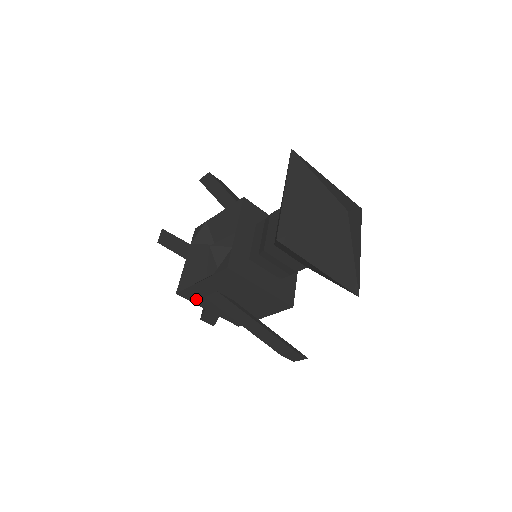
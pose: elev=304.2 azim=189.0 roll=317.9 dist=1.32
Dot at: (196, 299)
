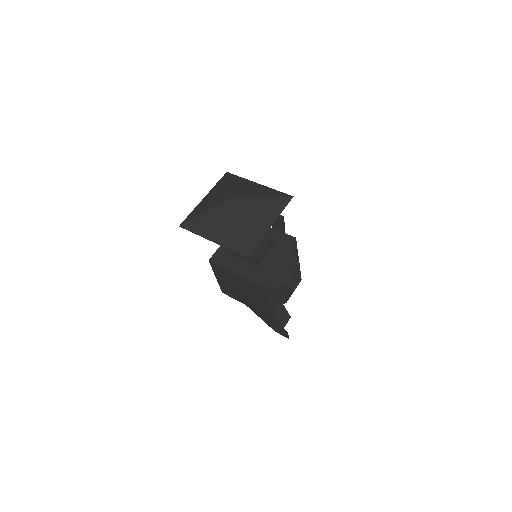
Dot at: (231, 295)
